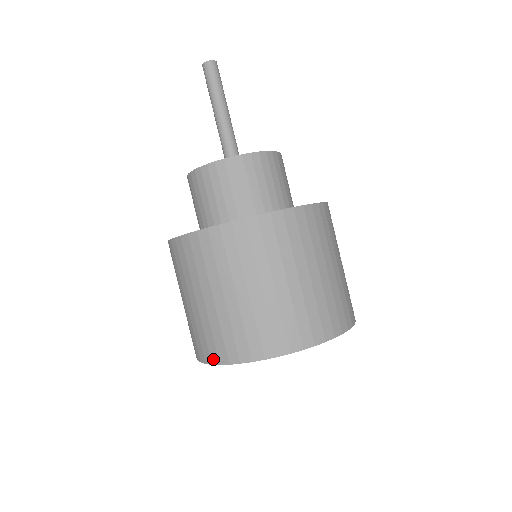
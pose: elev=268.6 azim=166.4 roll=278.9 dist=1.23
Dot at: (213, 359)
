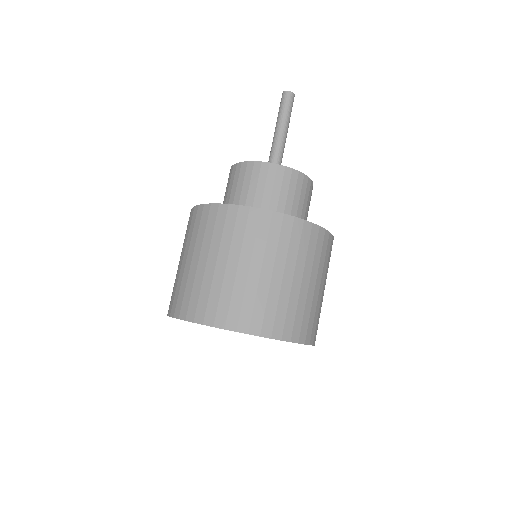
Dot at: (172, 312)
